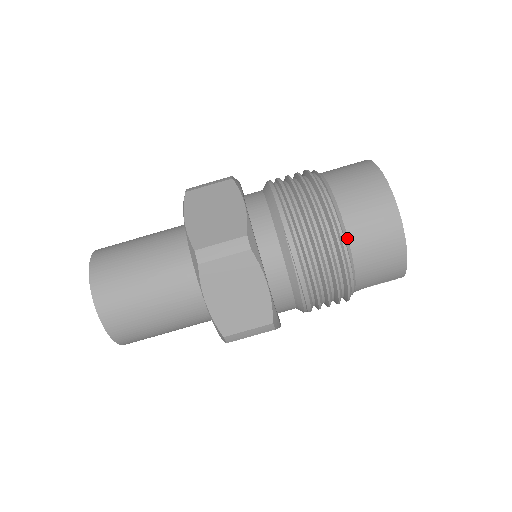
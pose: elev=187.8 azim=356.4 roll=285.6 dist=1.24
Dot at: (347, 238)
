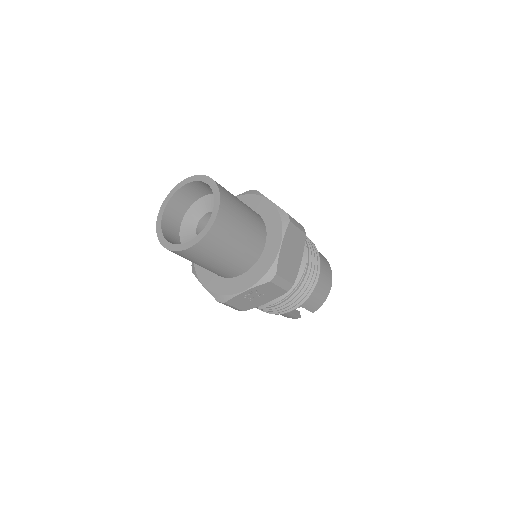
Dot at: occluded
